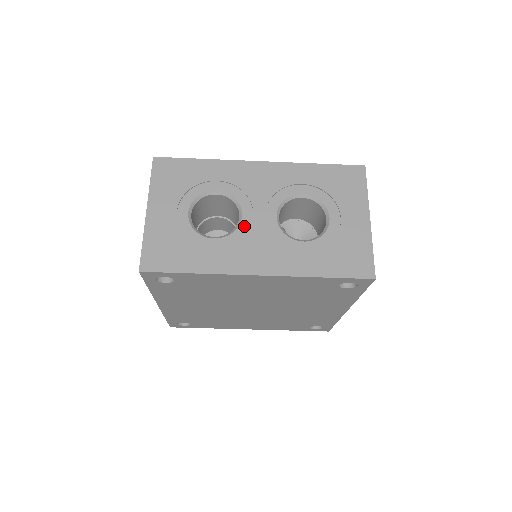
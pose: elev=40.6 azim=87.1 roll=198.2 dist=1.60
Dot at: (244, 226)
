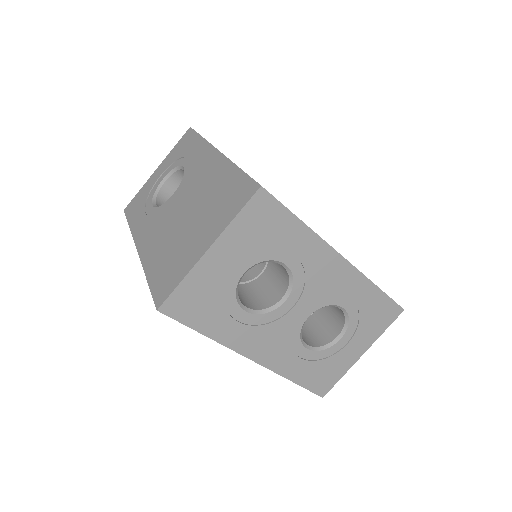
Dot at: (278, 313)
